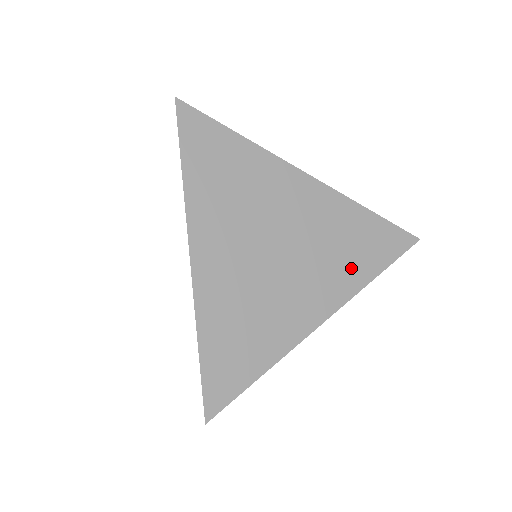
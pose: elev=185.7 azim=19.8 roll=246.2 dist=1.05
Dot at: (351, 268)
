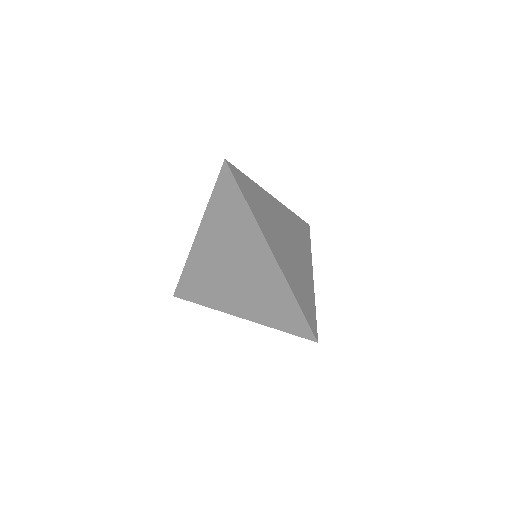
Dot at: (305, 245)
